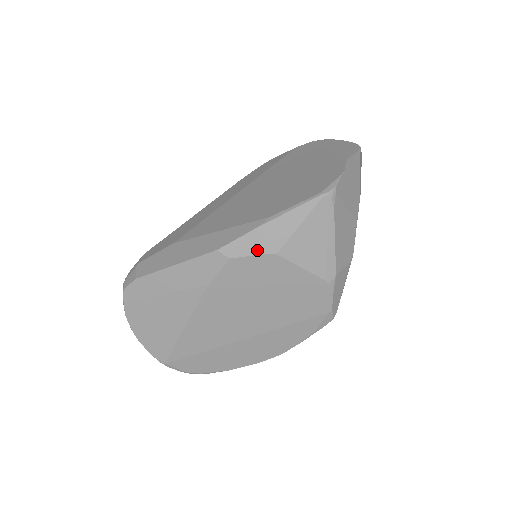
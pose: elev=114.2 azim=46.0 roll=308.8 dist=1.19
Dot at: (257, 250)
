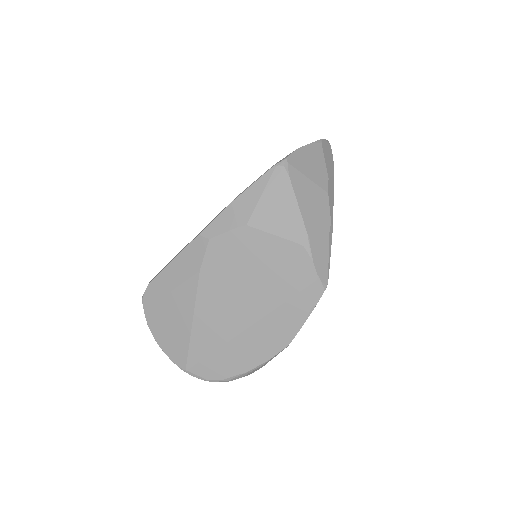
Dot at: (230, 226)
